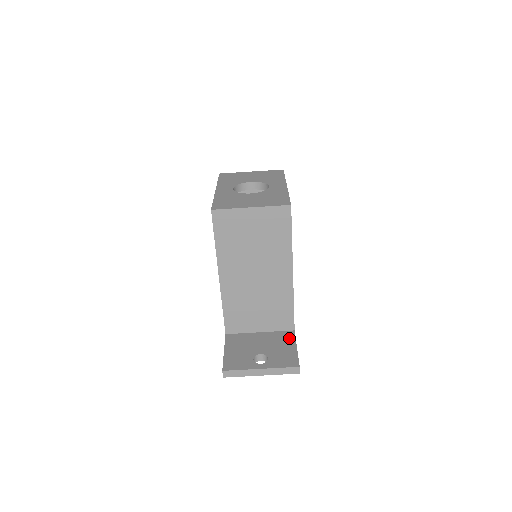
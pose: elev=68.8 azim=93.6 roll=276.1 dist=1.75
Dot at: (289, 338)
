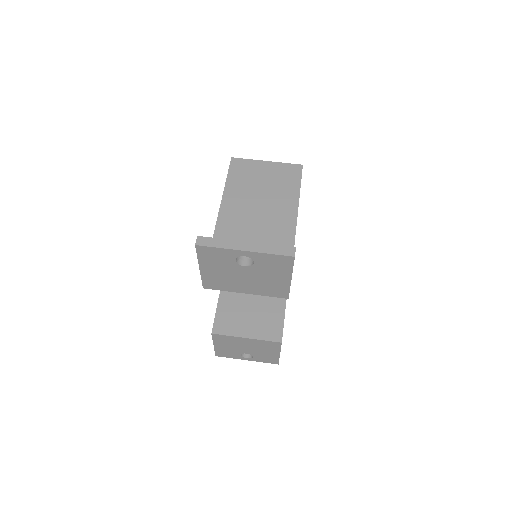
Dot at: occluded
